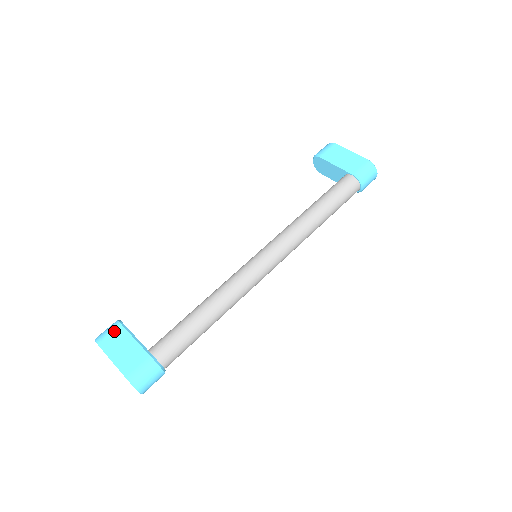
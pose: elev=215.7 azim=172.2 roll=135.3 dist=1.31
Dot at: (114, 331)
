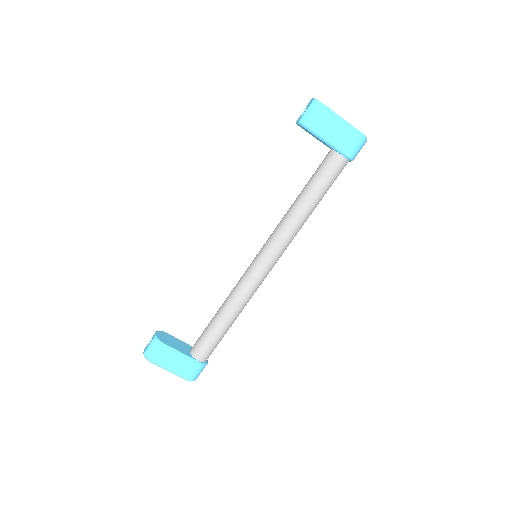
Dot at: (159, 352)
